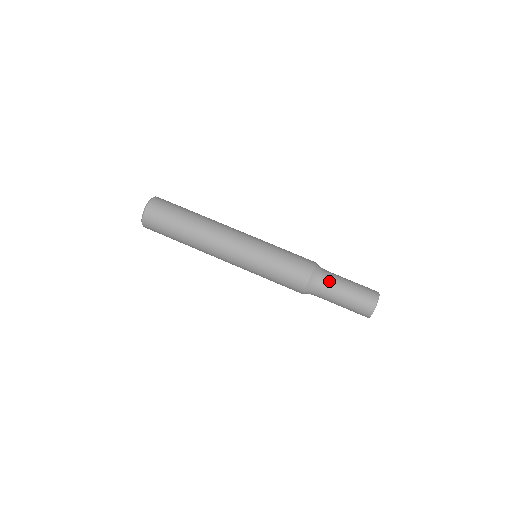
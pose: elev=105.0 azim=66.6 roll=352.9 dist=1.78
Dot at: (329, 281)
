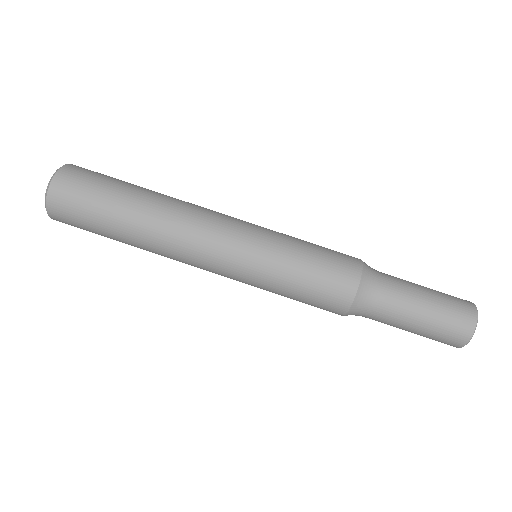
Dot at: (381, 315)
